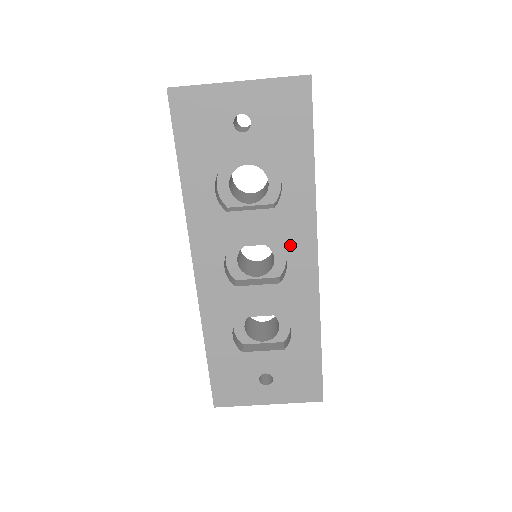
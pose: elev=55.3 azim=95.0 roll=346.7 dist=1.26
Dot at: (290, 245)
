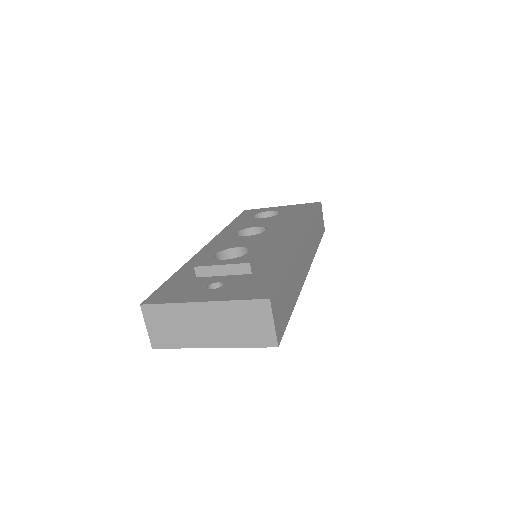
Dot at: occluded
